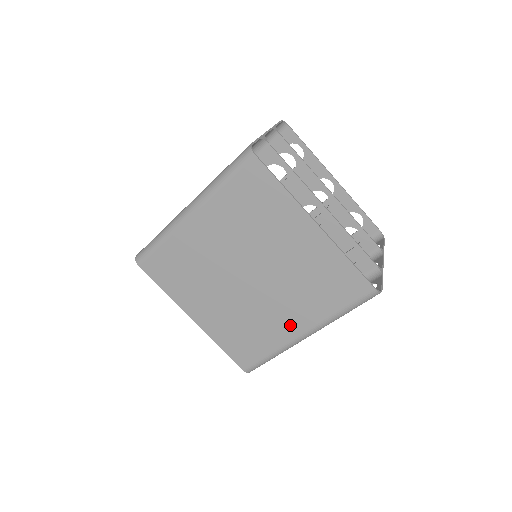
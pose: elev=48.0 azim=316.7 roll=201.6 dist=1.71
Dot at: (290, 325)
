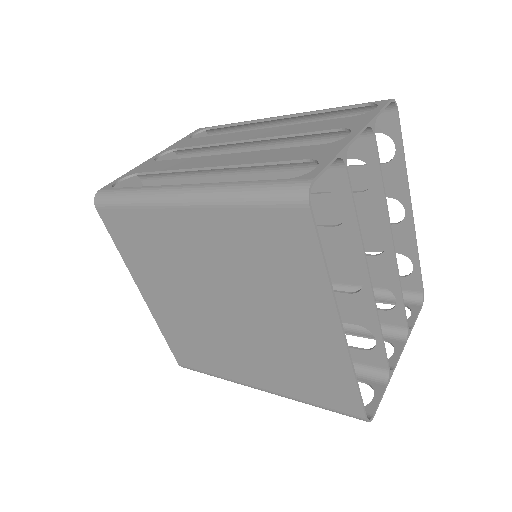
Dot at: (248, 373)
